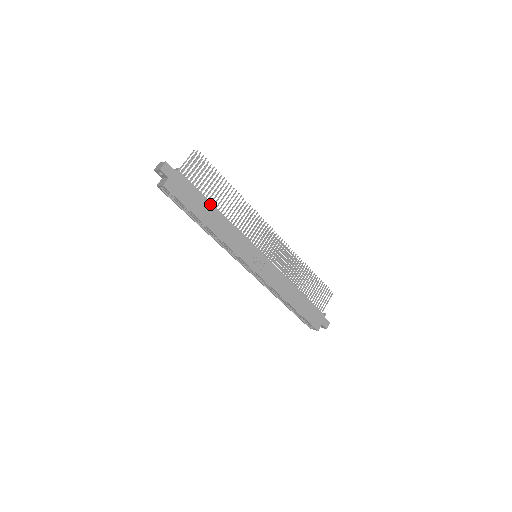
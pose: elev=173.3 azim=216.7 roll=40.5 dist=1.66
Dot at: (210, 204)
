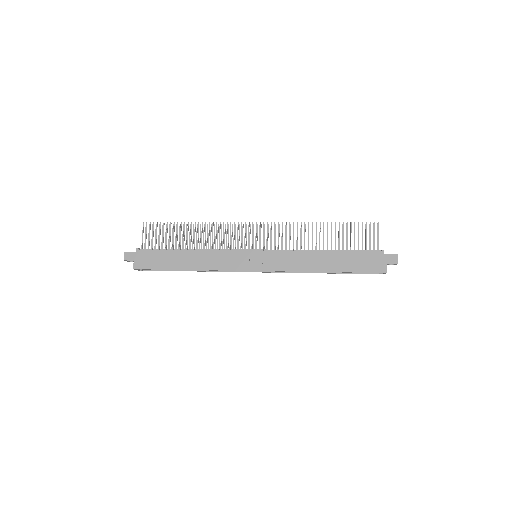
Dot at: (178, 252)
